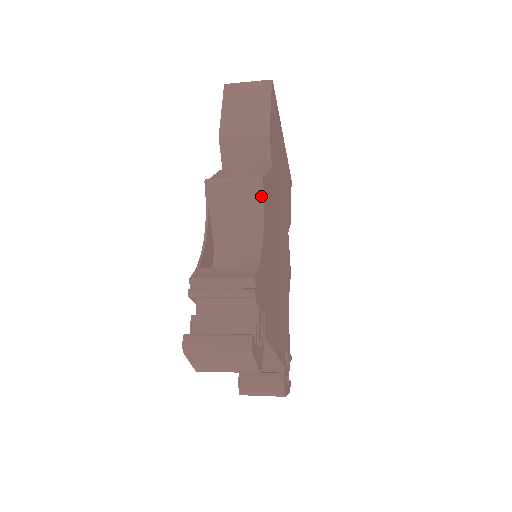
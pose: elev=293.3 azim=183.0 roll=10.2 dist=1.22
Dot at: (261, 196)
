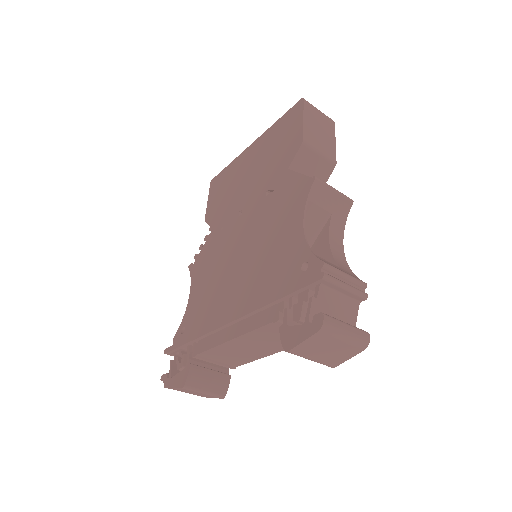
Dot at: (346, 215)
